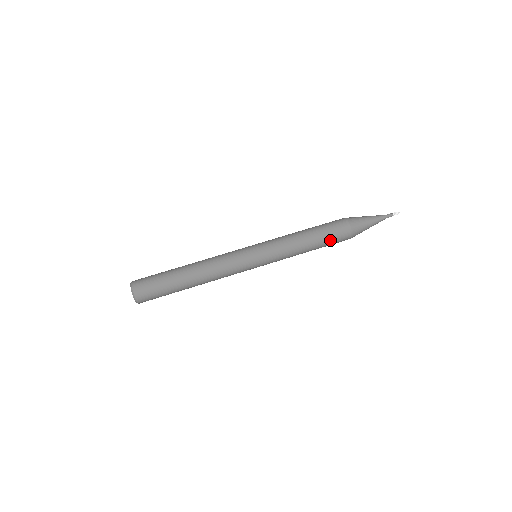
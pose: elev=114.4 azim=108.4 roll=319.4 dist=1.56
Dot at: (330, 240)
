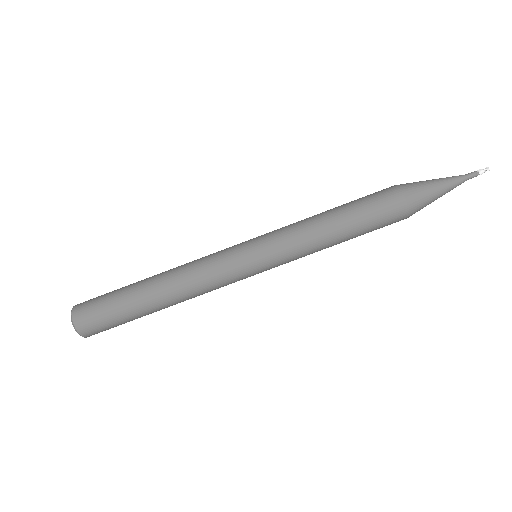
Dot at: occluded
